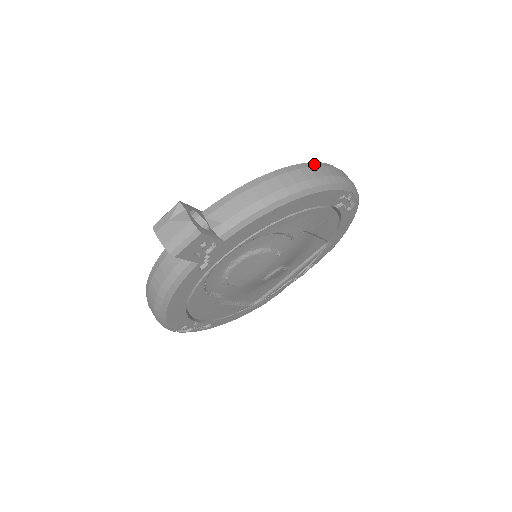
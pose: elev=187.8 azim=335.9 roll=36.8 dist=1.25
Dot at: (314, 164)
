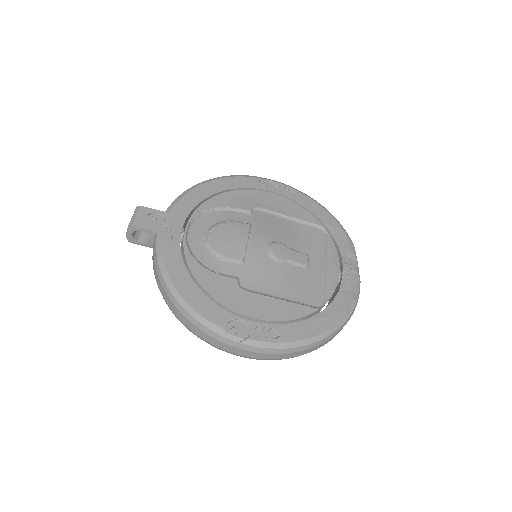
Dot at: occluded
